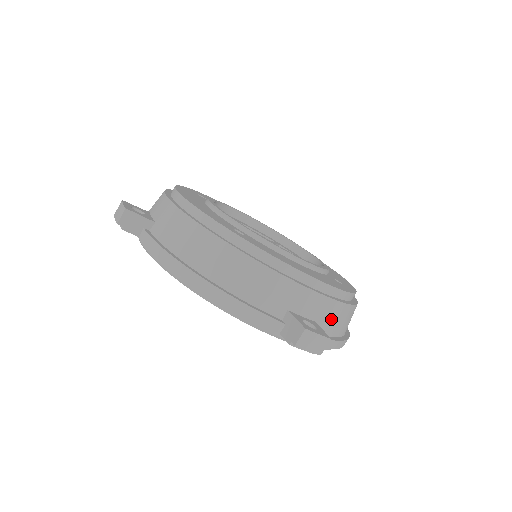
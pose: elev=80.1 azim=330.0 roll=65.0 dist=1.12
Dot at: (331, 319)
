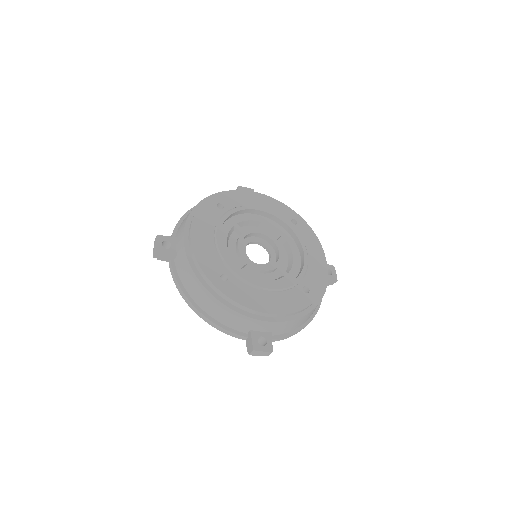
Dot at: (285, 328)
